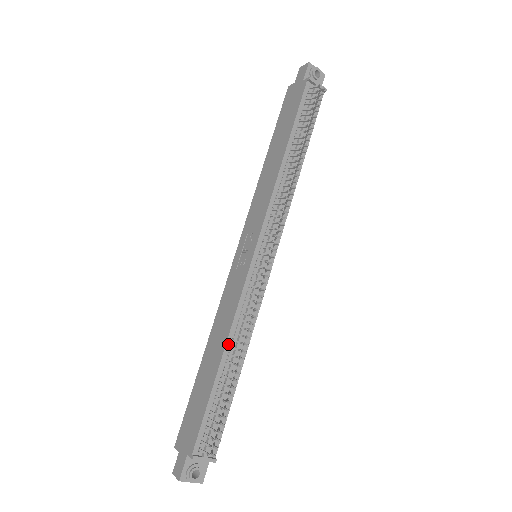
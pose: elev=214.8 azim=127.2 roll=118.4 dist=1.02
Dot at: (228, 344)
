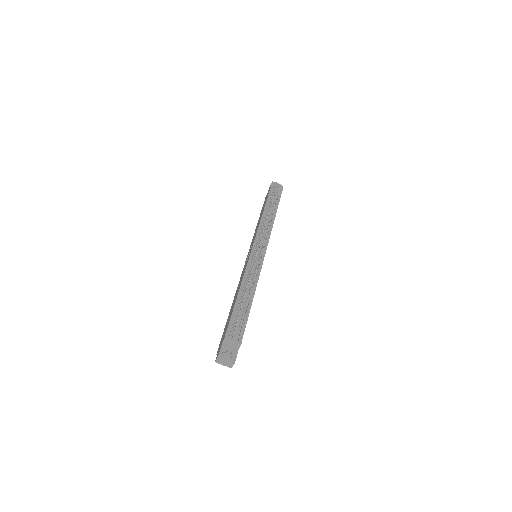
Dot at: (242, 286)
